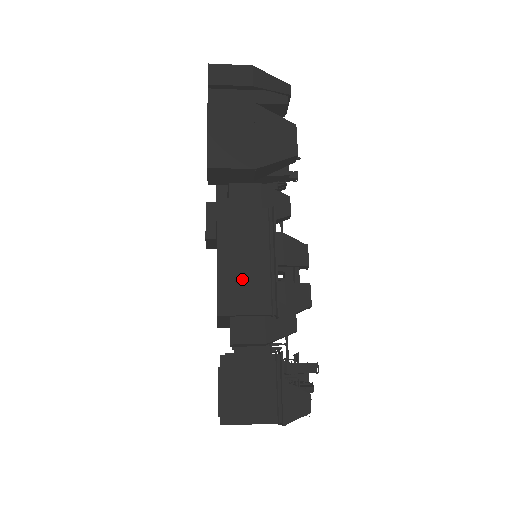
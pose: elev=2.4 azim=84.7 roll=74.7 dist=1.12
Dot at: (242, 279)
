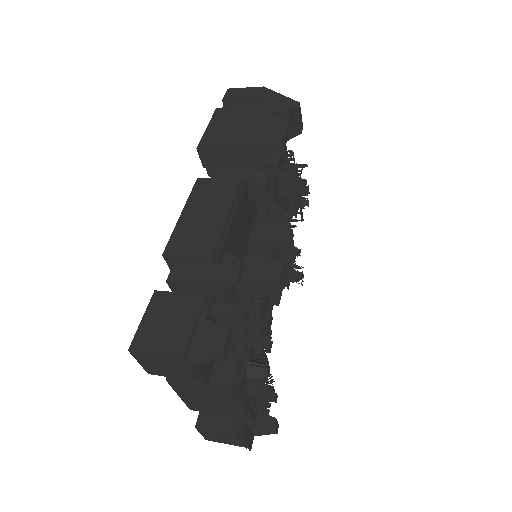
Dot at: (196, 229)
